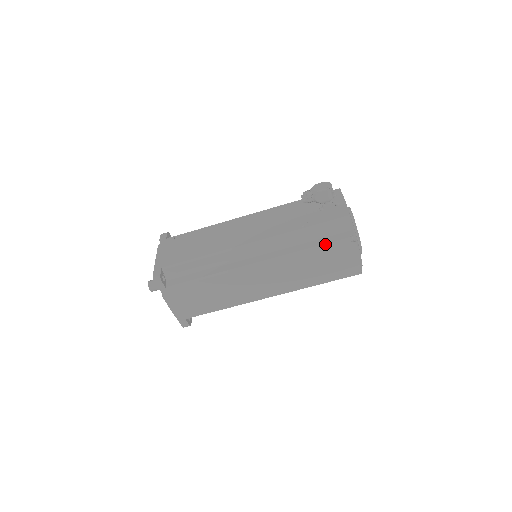
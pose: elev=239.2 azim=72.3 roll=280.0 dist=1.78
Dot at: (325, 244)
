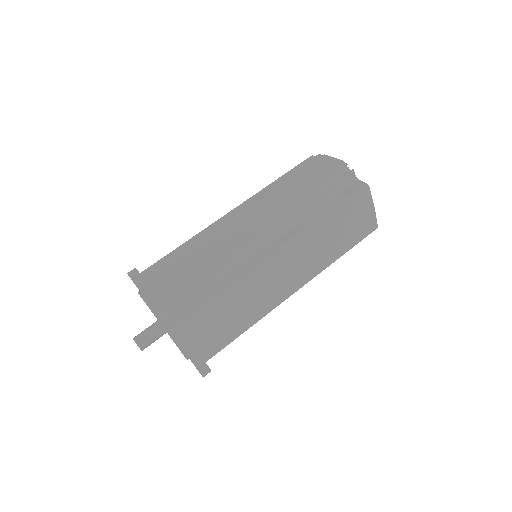
Dot at: (292, 170)
